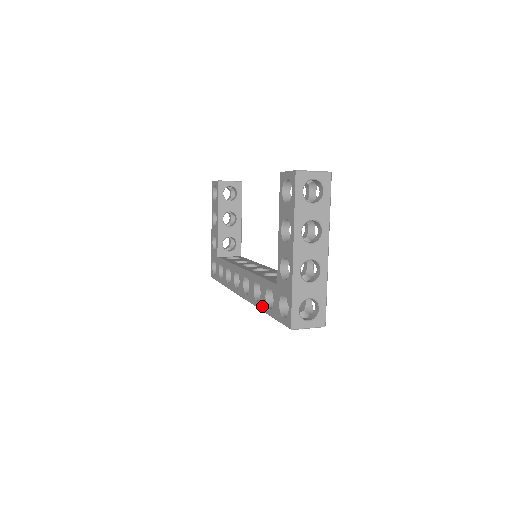
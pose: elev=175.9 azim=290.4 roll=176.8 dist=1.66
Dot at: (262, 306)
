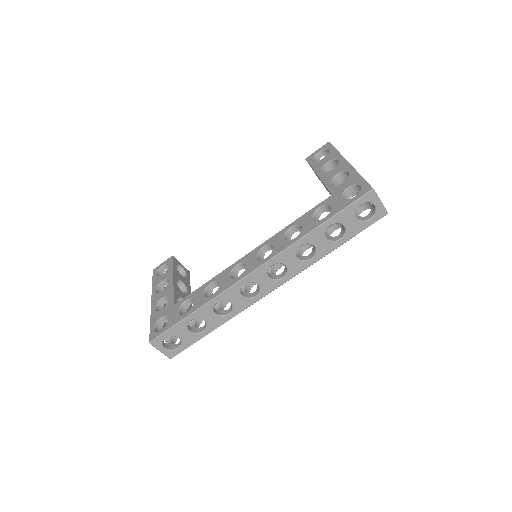
Dot at: (309, 228)
